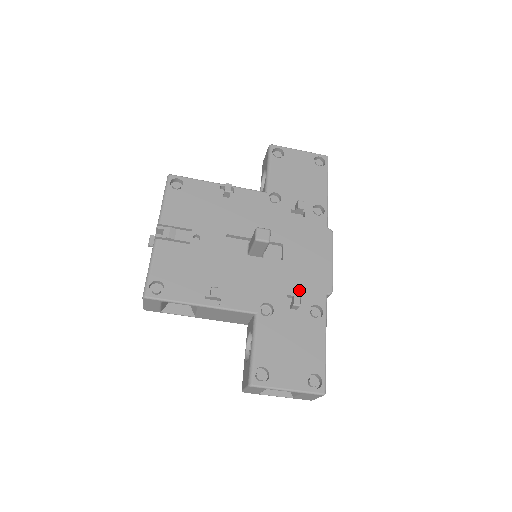
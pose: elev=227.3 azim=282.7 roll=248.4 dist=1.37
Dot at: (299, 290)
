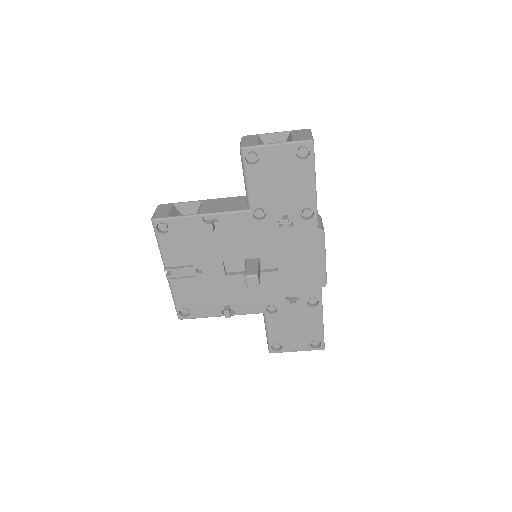
Dot at: (296, 290)
